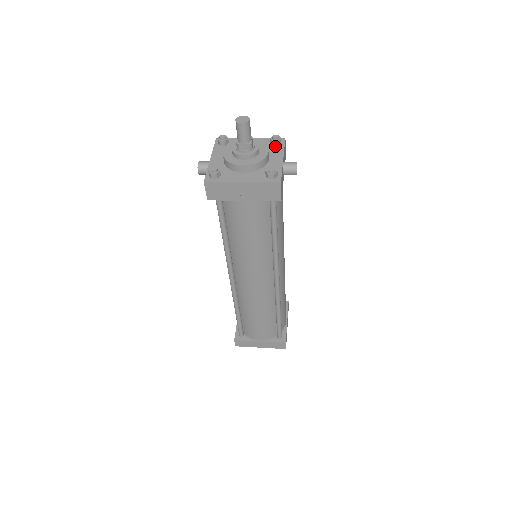
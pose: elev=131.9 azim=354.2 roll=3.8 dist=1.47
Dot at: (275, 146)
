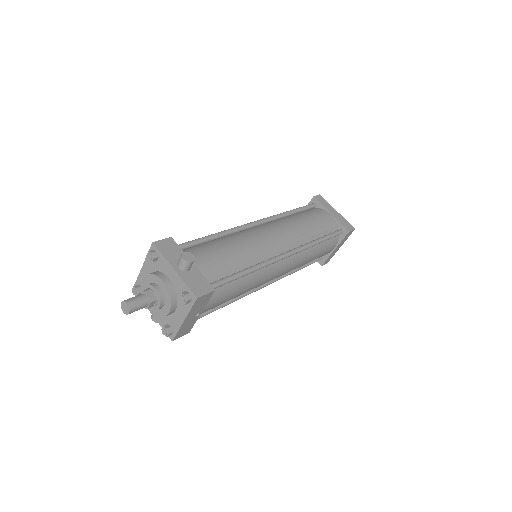
Dot at: (158, 260)
